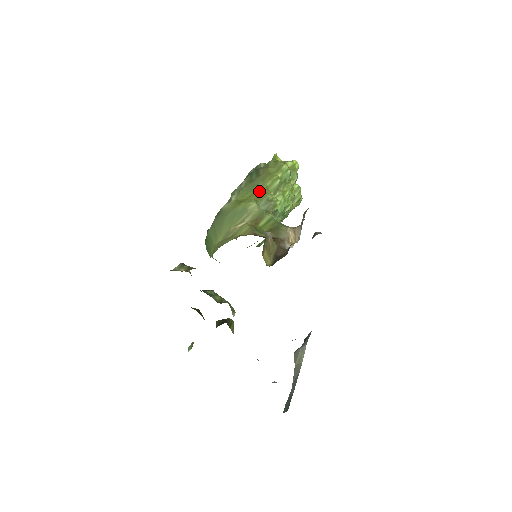
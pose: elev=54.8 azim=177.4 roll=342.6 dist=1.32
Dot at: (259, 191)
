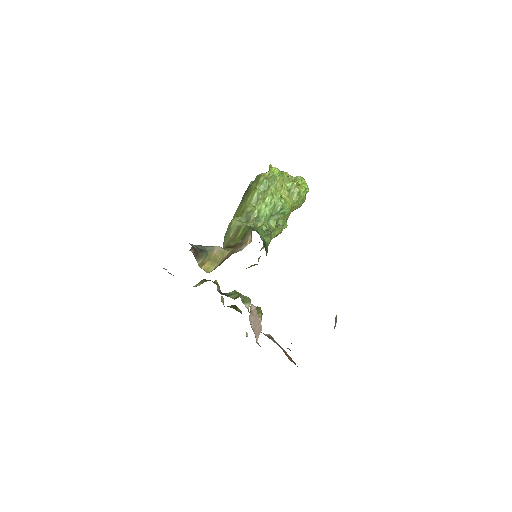
Dot at: (243, 208)
